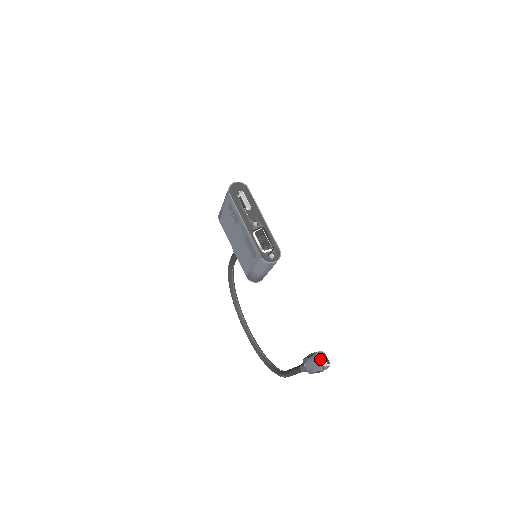
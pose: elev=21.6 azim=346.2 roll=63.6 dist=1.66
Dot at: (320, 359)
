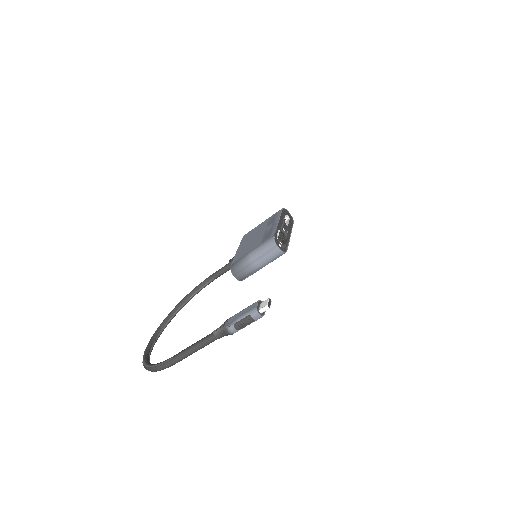
Dot at: (261, 304)
